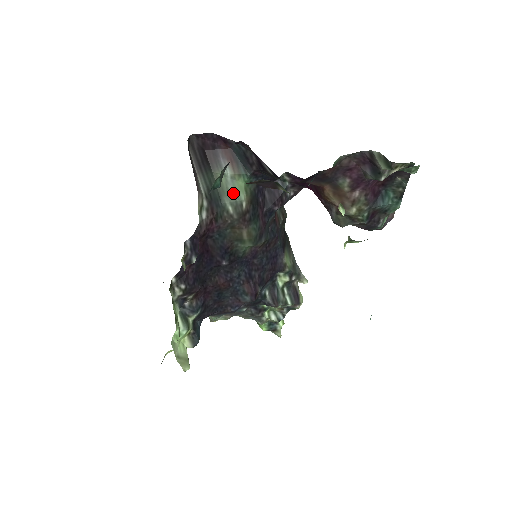
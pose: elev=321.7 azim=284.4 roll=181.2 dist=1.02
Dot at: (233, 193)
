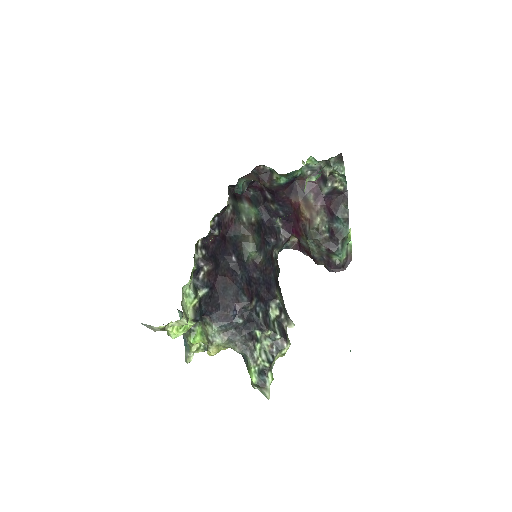
Dot at: (247, 213)
